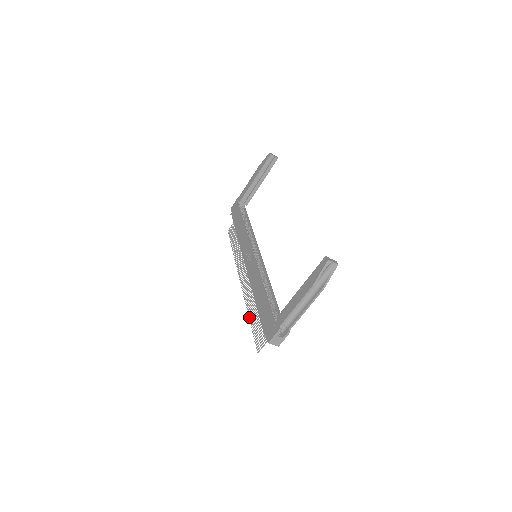
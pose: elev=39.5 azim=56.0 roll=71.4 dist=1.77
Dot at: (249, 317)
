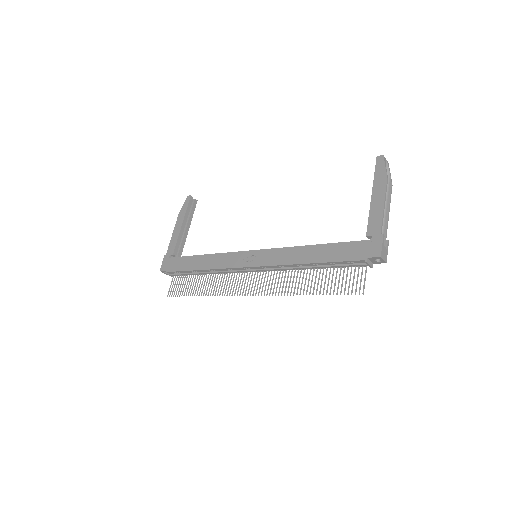
Dot at: (306, 294)
